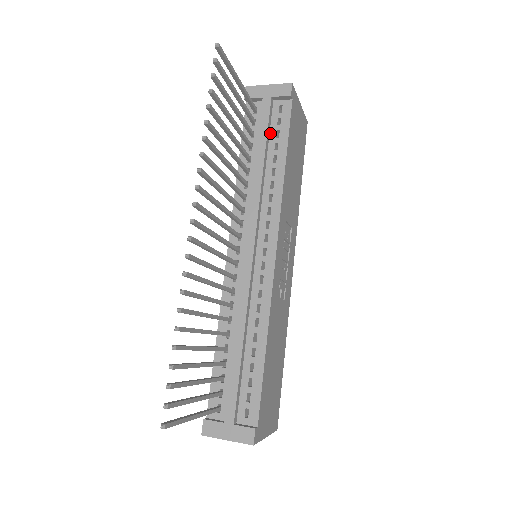
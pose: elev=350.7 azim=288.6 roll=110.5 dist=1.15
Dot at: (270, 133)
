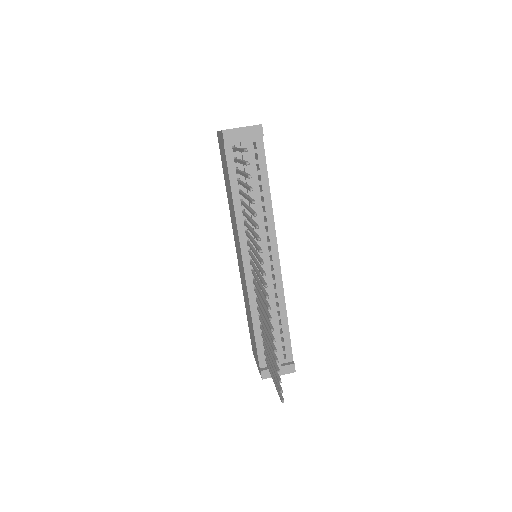
Dot at: (252, 167)
